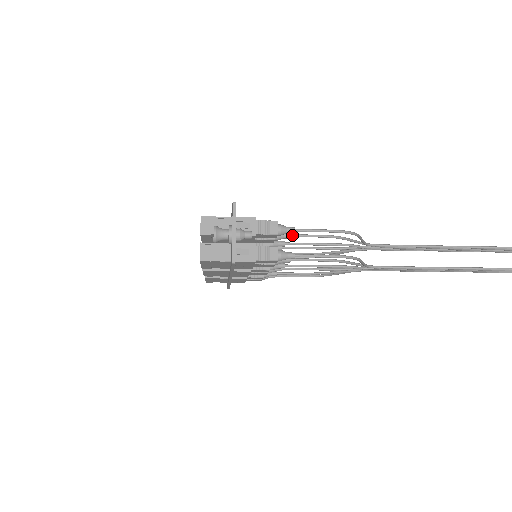
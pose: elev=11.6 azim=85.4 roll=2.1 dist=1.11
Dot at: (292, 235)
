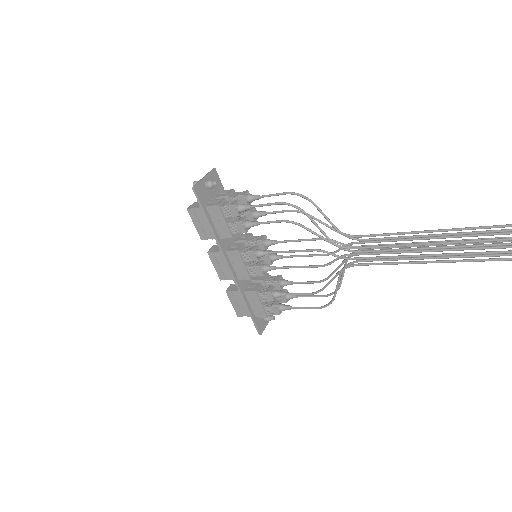
Dot at: (266, 212)
